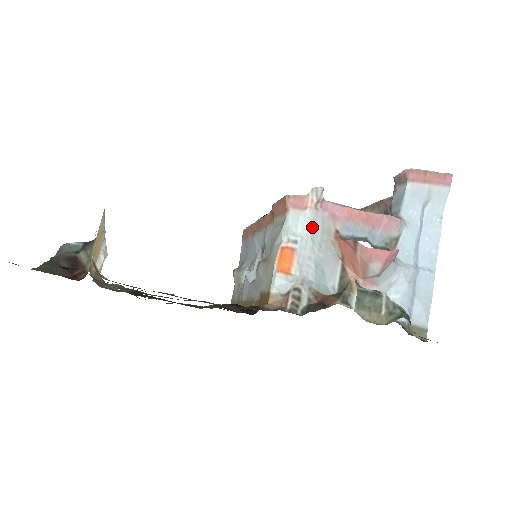
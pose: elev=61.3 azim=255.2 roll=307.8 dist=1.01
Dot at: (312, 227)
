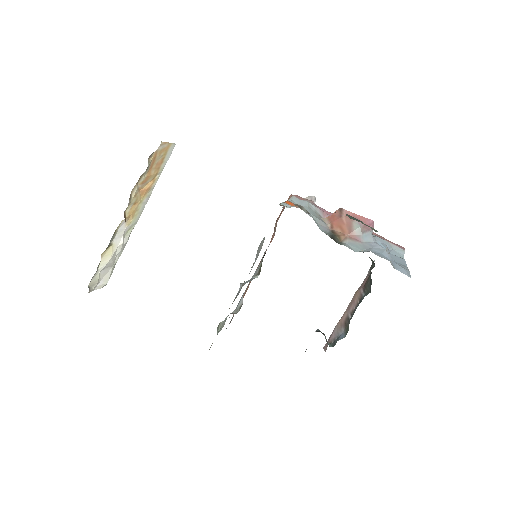
Dot at: (308, 205)
